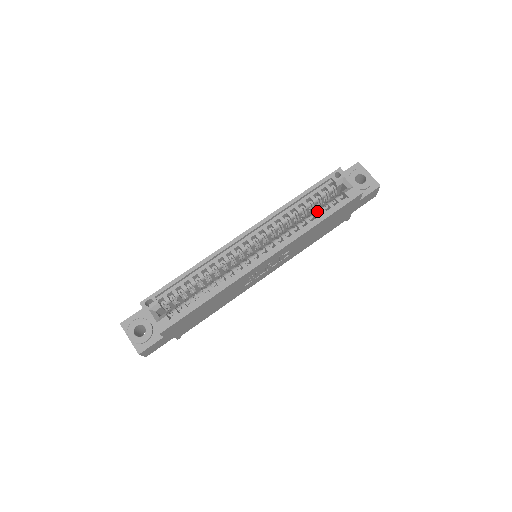
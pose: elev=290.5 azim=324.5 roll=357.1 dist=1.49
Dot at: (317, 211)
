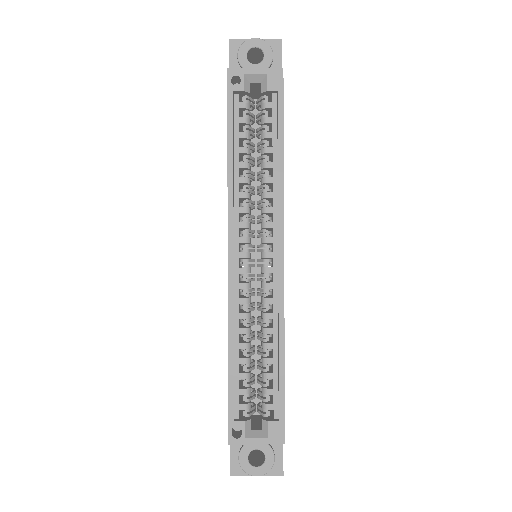
Dot at: occluded
